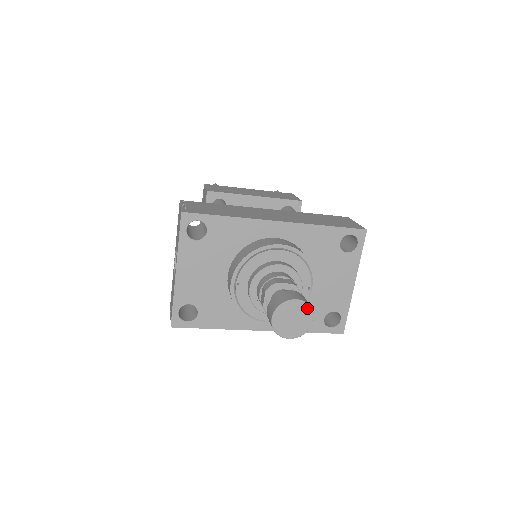
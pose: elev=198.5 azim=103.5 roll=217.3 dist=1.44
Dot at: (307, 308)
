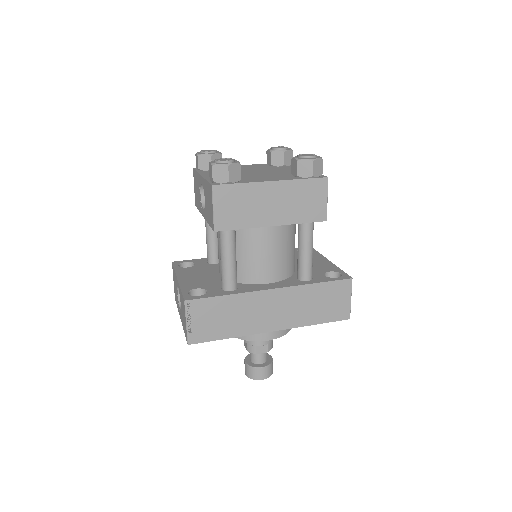
Dot at: (269, 375)
